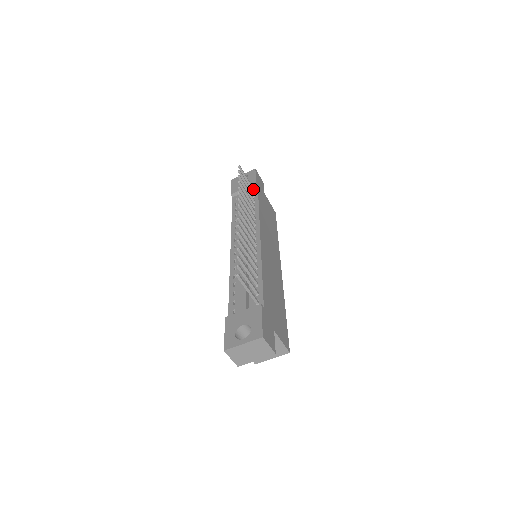
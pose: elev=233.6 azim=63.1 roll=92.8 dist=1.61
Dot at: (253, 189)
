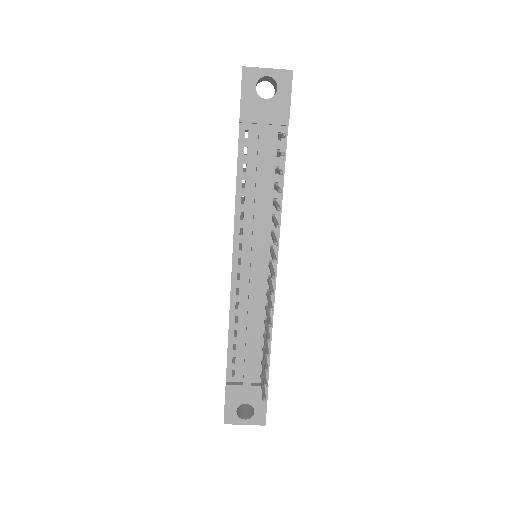
Dot at: (281, 138)
